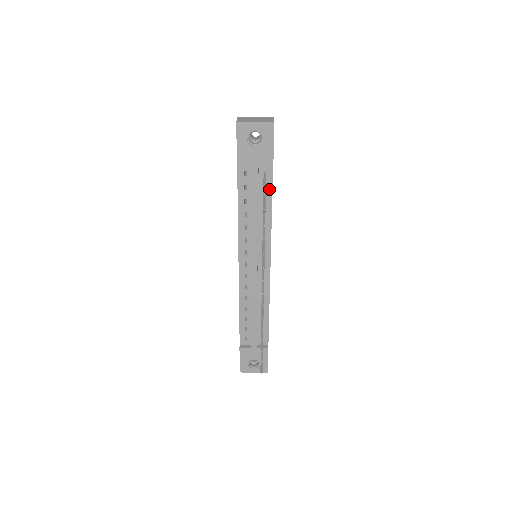
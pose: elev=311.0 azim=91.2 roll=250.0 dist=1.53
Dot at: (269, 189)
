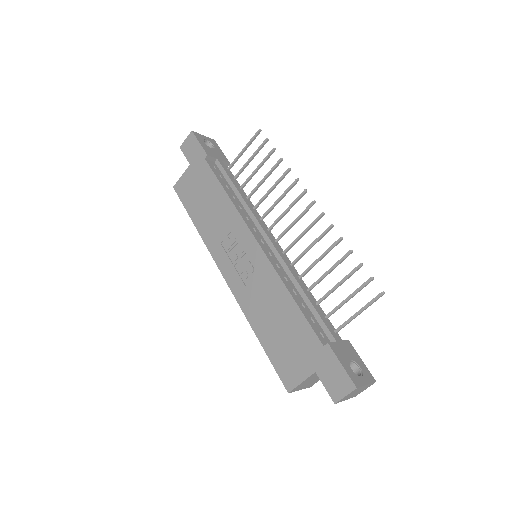
Dot at: (236, 182)
